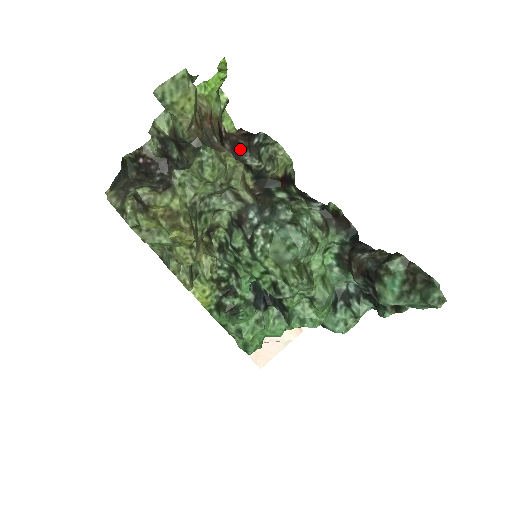
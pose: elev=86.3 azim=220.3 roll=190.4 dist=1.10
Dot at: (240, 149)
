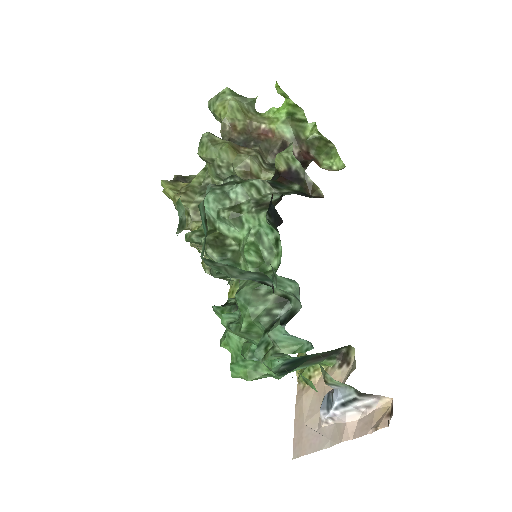
Dot at: (304, 167)
